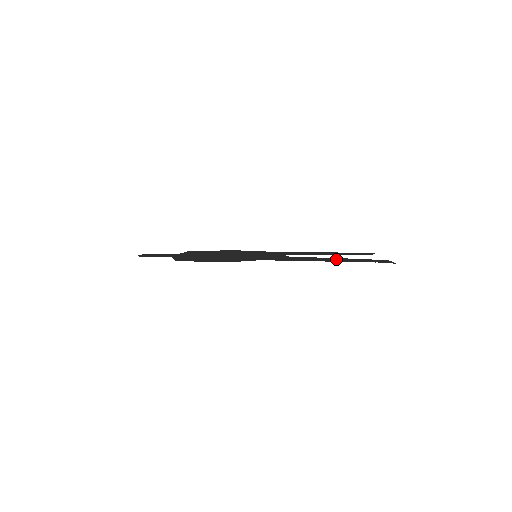
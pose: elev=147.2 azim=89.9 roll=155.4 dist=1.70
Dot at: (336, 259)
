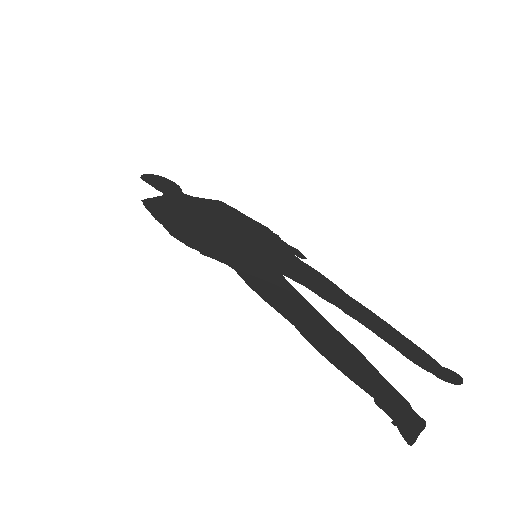
Dot at: (338, 344)
